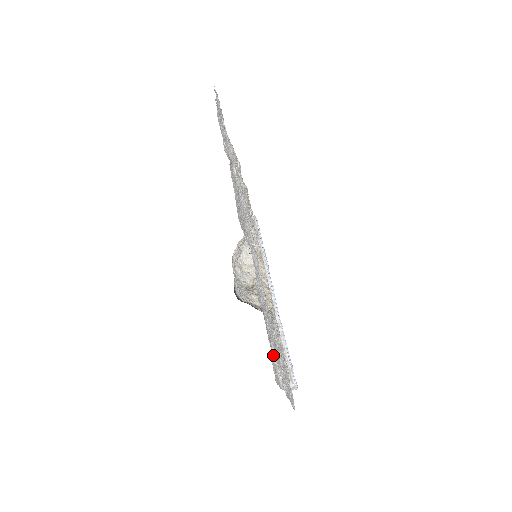
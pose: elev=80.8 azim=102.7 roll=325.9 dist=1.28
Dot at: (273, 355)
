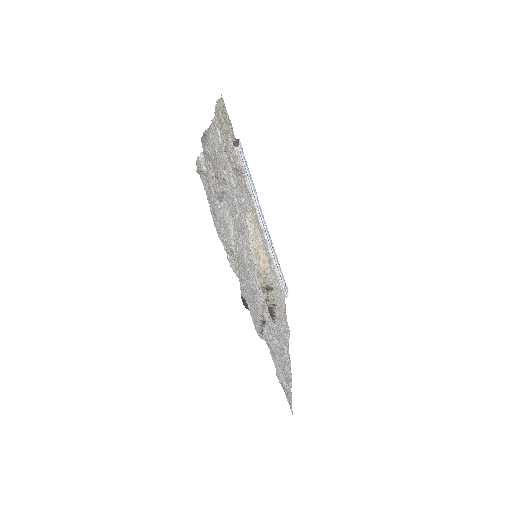
Dot at: occluded
